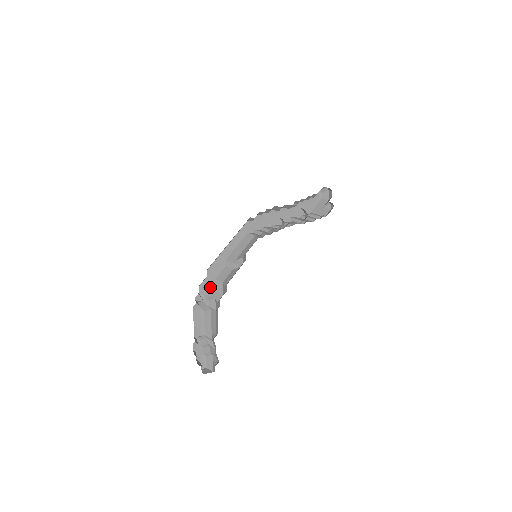
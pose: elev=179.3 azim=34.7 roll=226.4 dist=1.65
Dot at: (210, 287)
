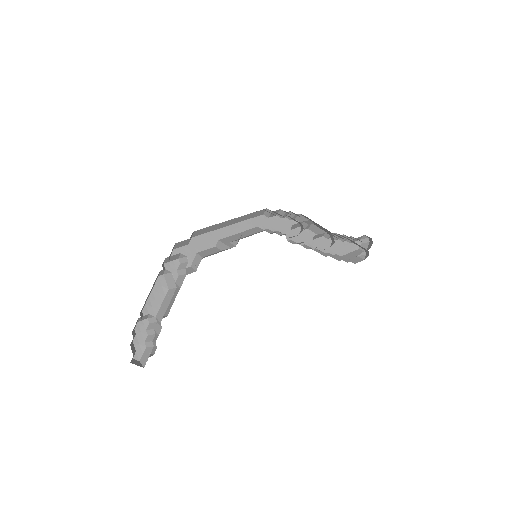
Dot at: (187, 258)
